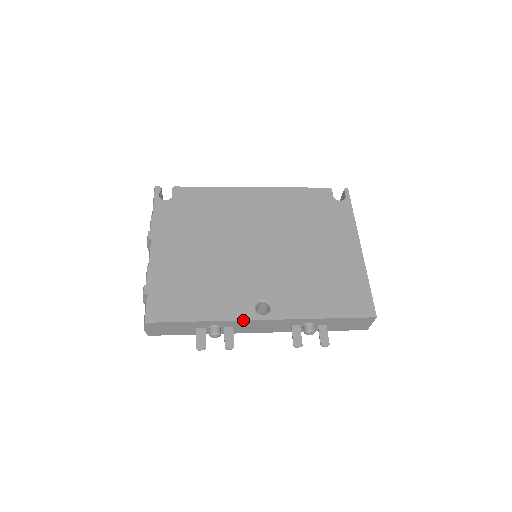
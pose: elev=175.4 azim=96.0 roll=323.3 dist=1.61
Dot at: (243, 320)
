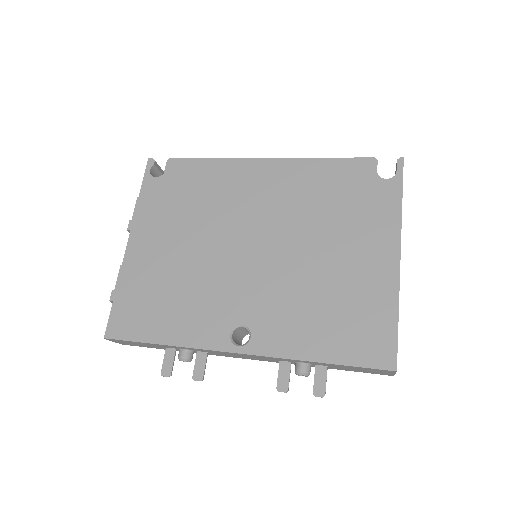
Dot at: (212, 350)
